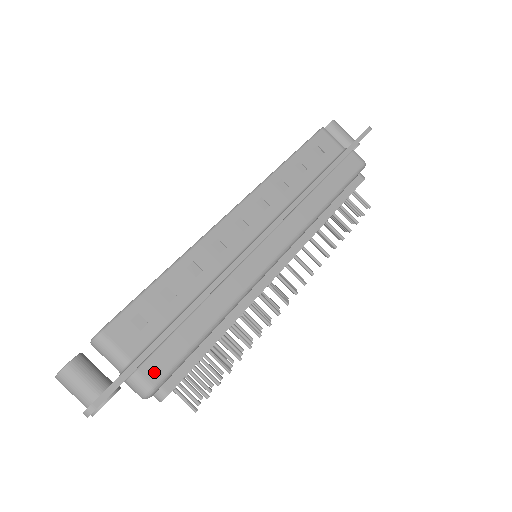
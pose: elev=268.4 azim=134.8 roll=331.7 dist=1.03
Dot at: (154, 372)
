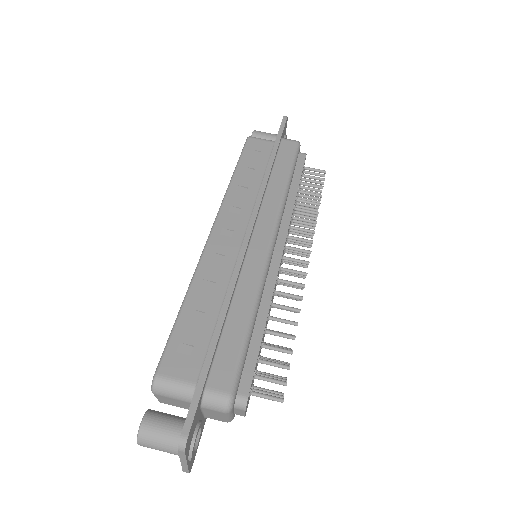
Dot at: (222, 381)
